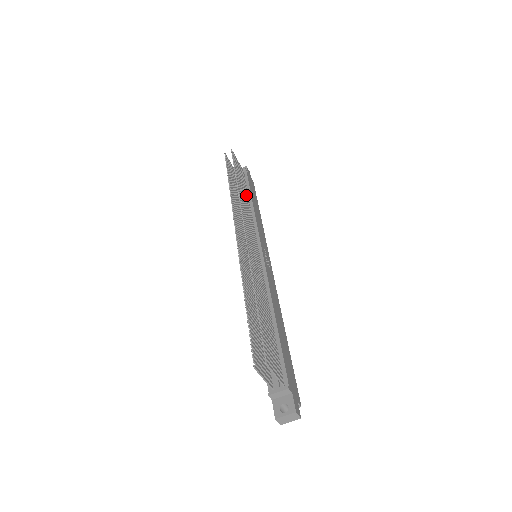
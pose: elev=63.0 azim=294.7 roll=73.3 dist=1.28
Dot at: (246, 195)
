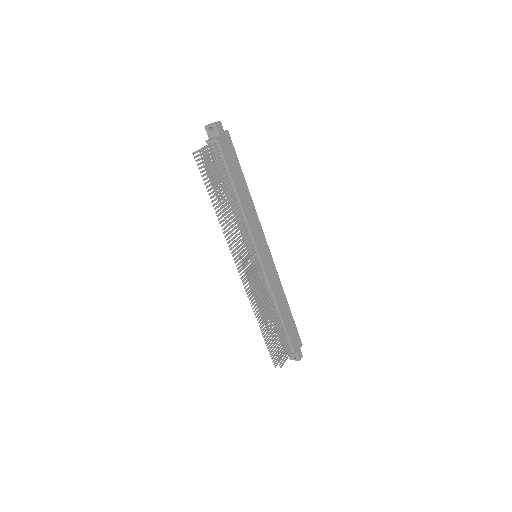
Dot at: (231, 195)
